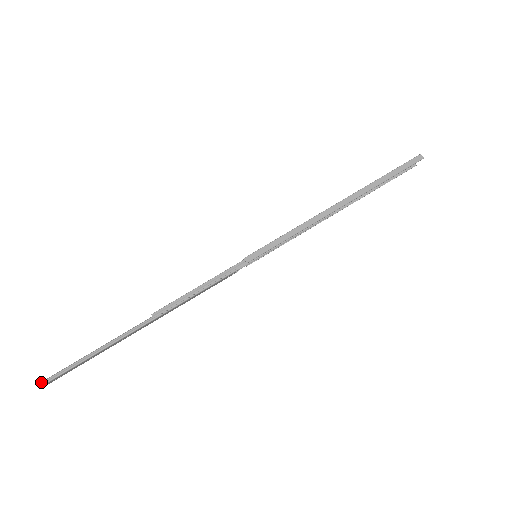
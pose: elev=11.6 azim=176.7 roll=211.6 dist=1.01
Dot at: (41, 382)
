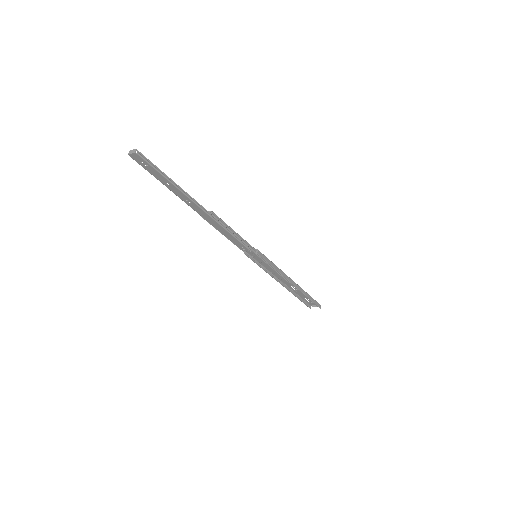
Dot at: (140, 152)
